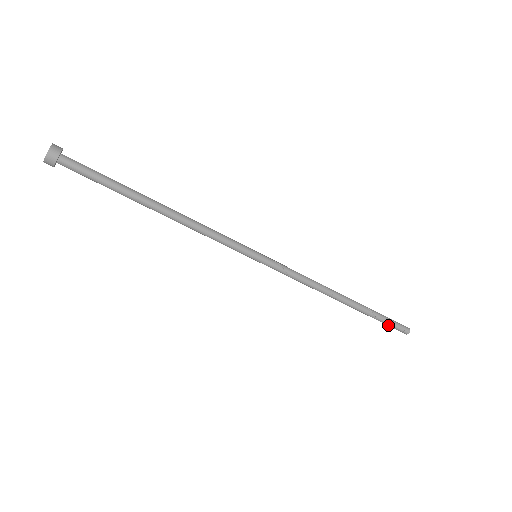
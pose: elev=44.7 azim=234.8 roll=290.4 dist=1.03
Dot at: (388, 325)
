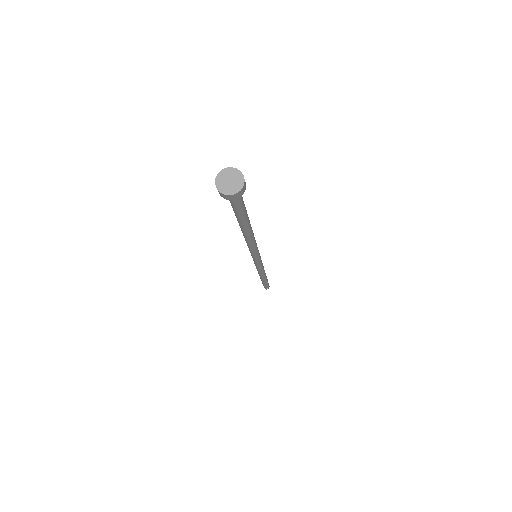
Dot at: (267, 286)
